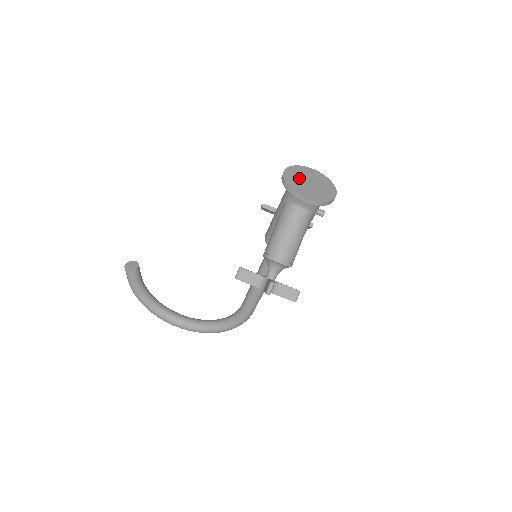
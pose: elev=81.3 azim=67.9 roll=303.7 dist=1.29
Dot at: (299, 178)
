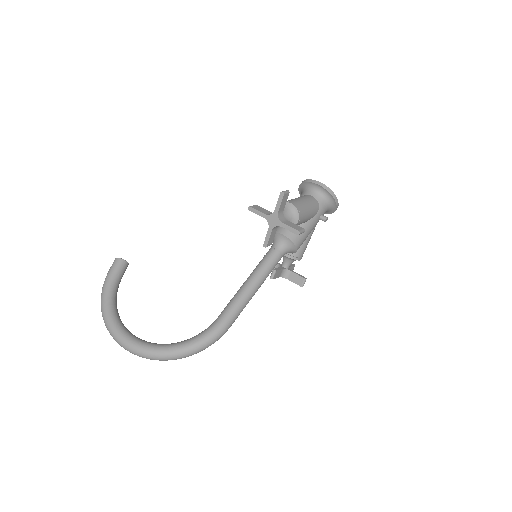
Dot at: occluded
